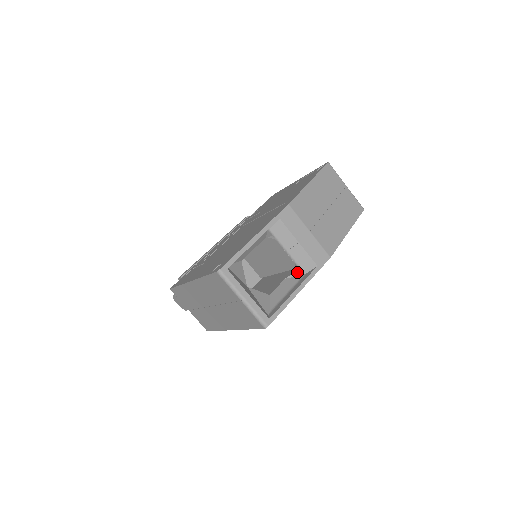
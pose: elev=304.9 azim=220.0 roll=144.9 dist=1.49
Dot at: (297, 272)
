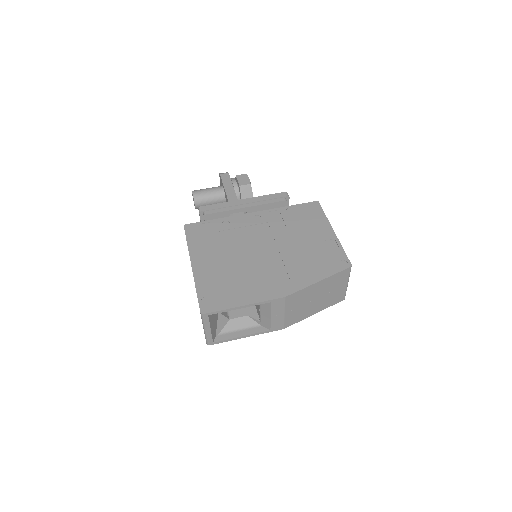
Dot at: (257, 321)
